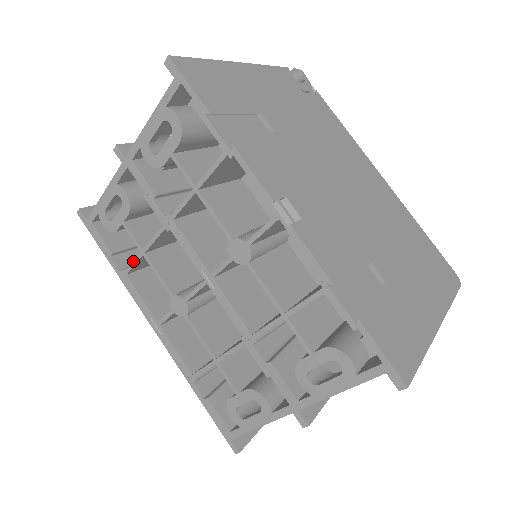
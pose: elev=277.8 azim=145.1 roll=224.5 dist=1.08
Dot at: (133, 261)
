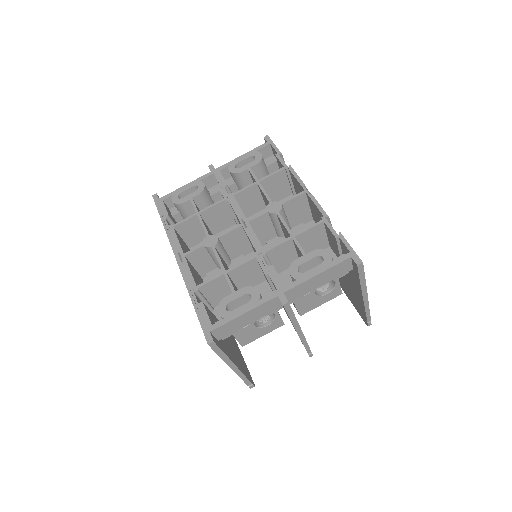
Dot at: (186, 218)
